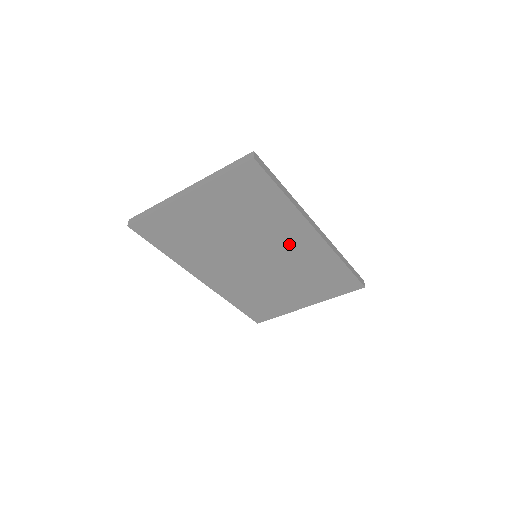
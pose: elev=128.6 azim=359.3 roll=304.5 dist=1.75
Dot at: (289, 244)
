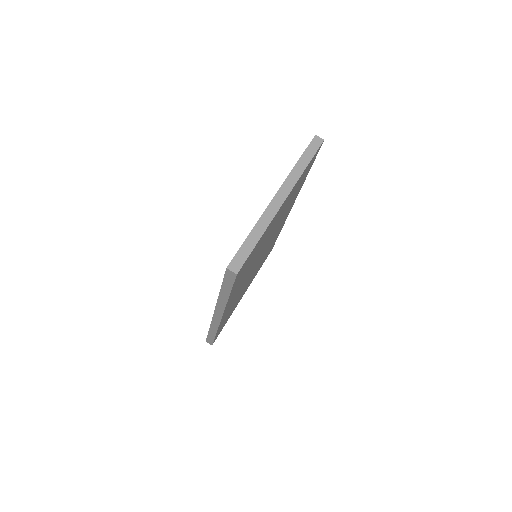
Dot at: occluded
